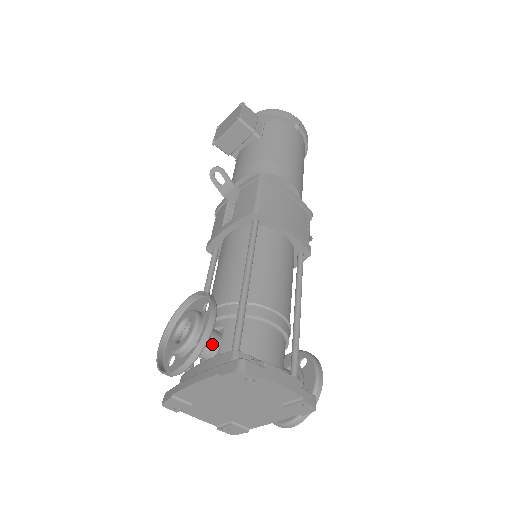
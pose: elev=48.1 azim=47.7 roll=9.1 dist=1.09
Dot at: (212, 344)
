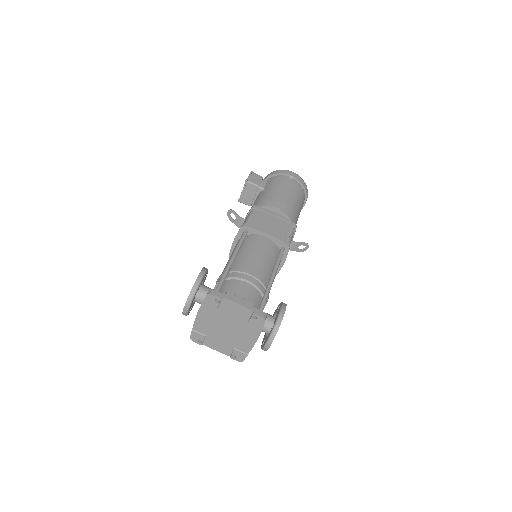
Dot at: occluded
